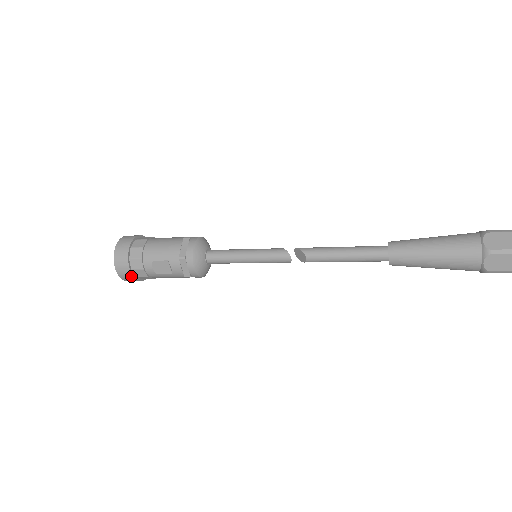
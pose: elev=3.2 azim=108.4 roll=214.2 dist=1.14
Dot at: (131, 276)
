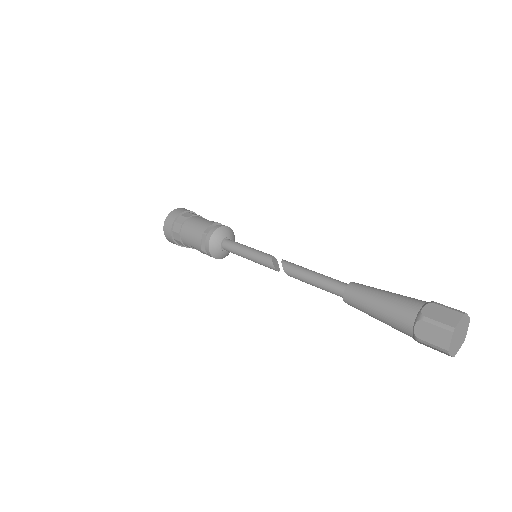
Dot at: (182, 246)
